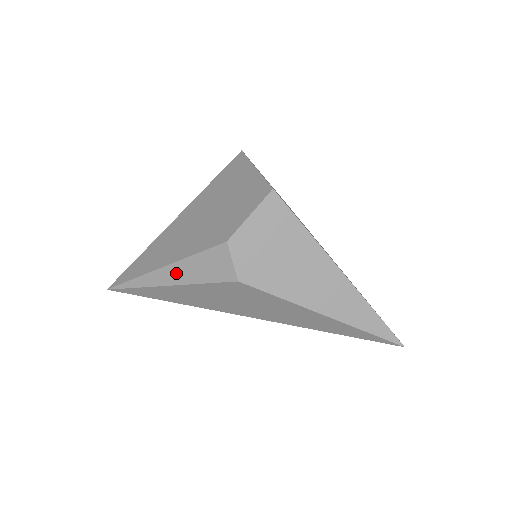
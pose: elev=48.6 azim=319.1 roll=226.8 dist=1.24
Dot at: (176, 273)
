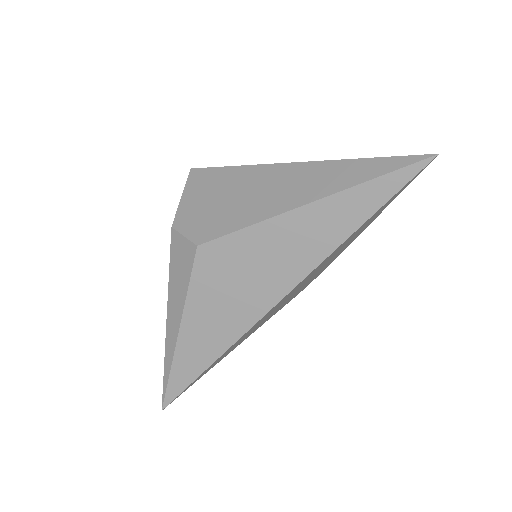
Dot at: (173, 311)
